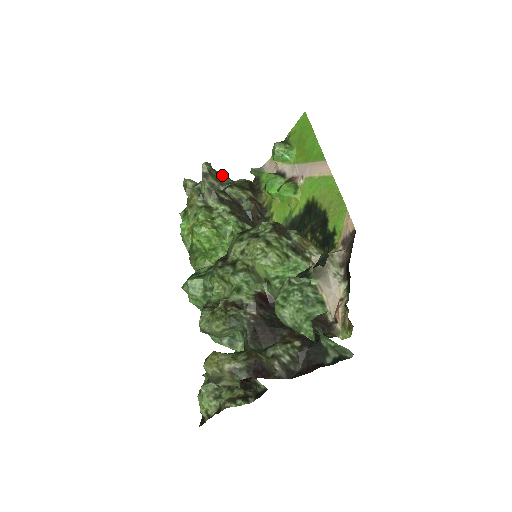
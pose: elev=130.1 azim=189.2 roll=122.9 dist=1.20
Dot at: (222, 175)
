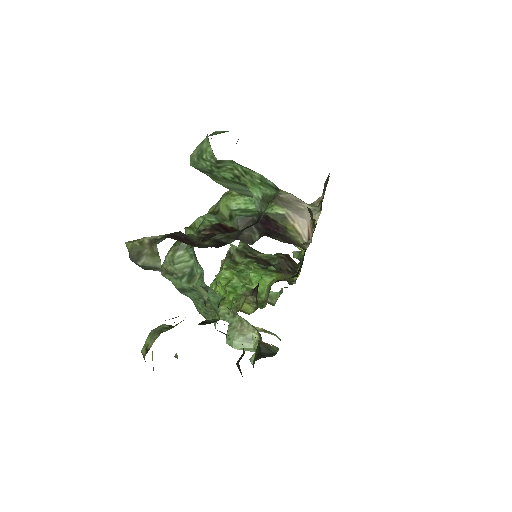
Dot at: (259, 252)
